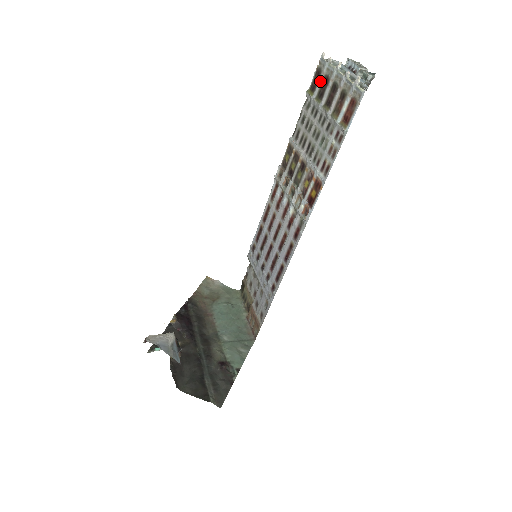
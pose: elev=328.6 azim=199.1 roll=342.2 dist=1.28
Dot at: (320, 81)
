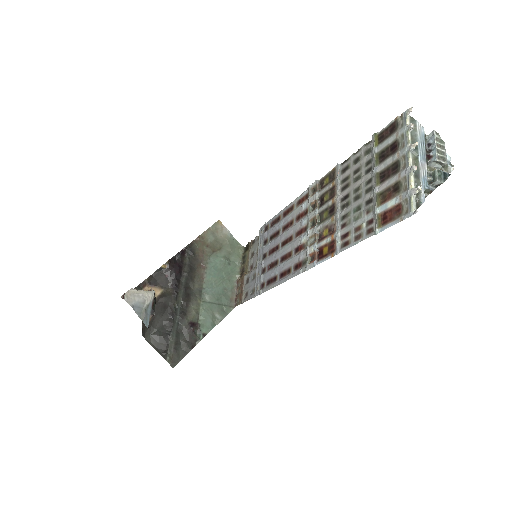
Dot at: (390, 140)
